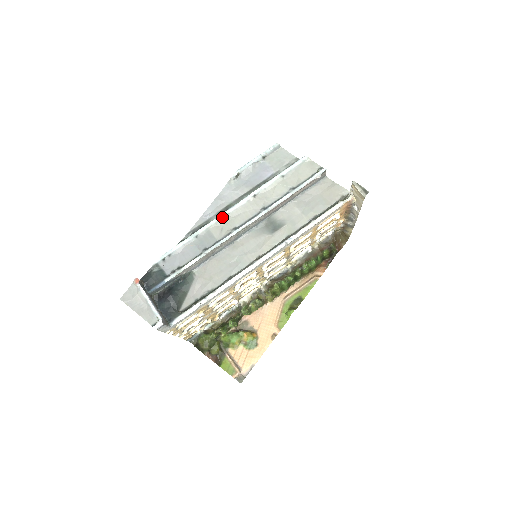
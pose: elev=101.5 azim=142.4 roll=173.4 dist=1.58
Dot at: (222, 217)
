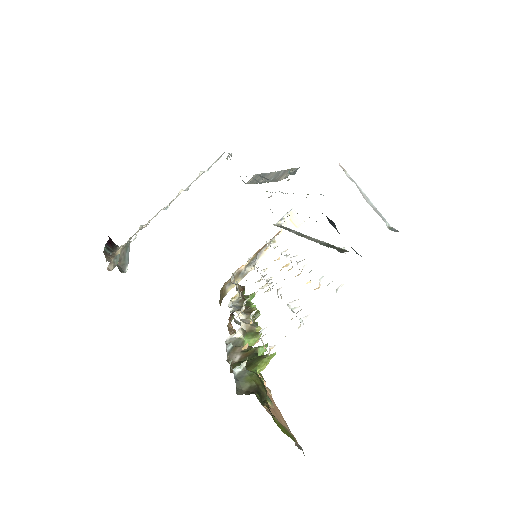
Dot at: occluded
